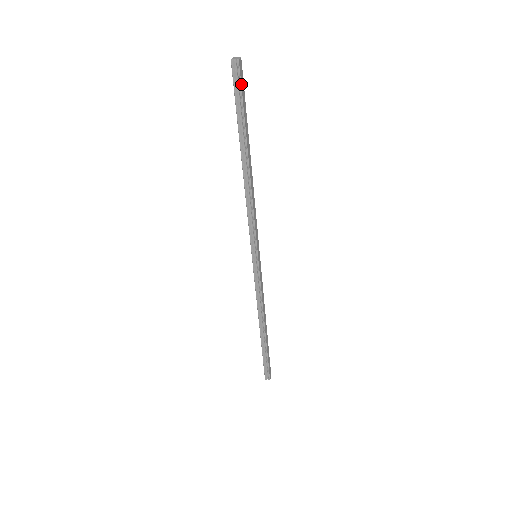
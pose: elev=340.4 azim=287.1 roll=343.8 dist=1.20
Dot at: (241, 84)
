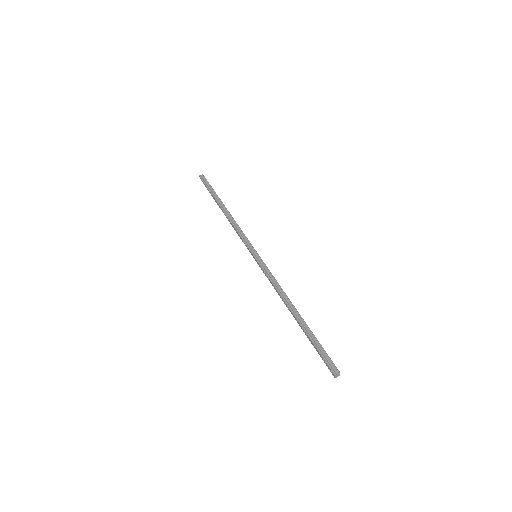
Dot at: (330, 361)
